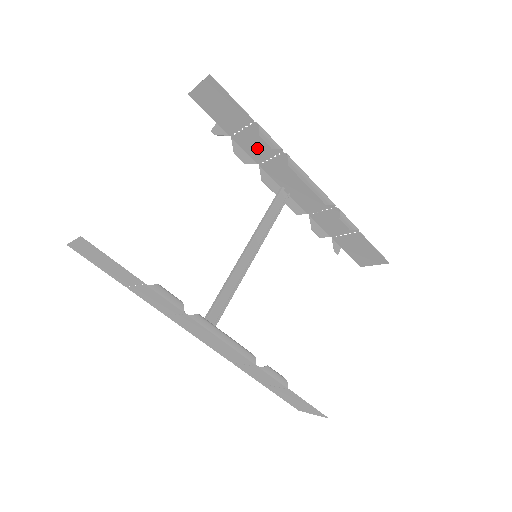
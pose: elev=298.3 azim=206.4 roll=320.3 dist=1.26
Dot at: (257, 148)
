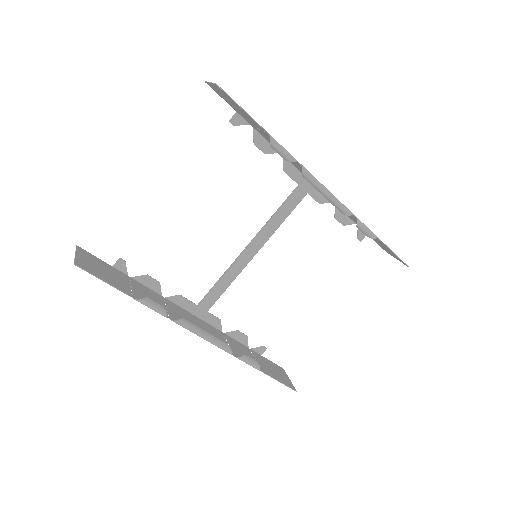
Dot at: occluded
